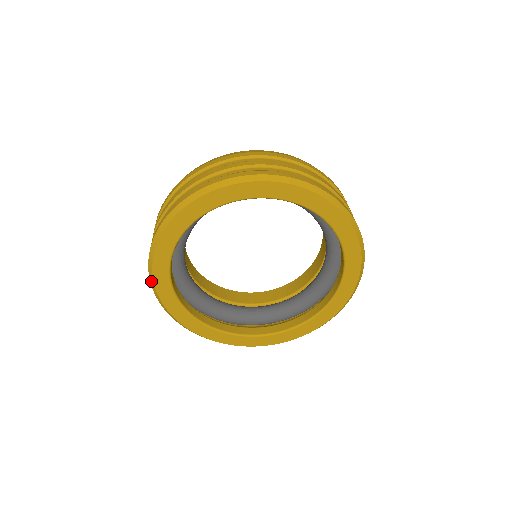
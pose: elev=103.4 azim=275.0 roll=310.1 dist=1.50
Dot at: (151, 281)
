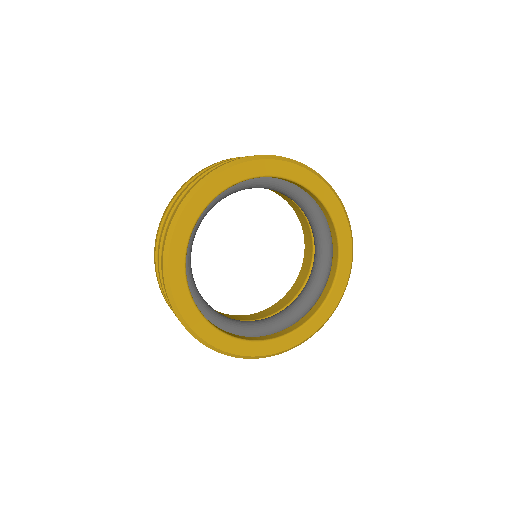
Dot at: (174, 309)
